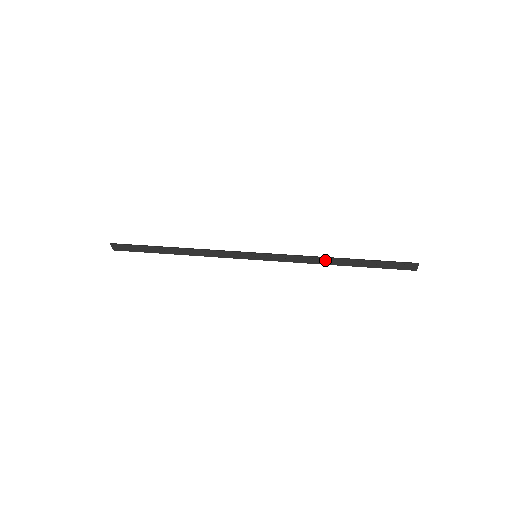
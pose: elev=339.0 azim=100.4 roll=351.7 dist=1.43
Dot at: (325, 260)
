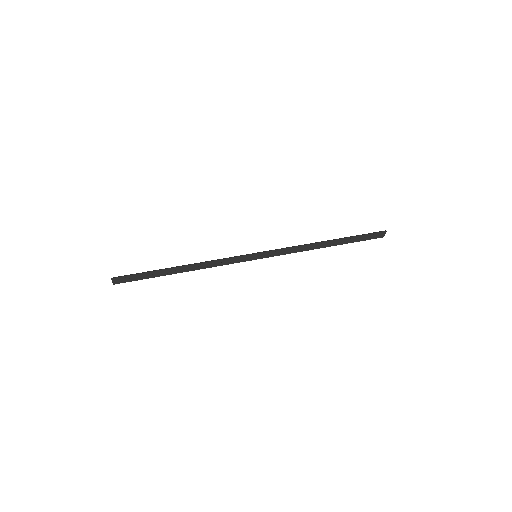
Dot at: (315, 245)
